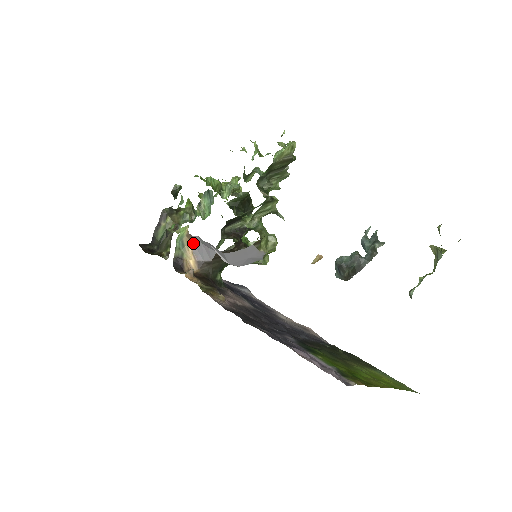
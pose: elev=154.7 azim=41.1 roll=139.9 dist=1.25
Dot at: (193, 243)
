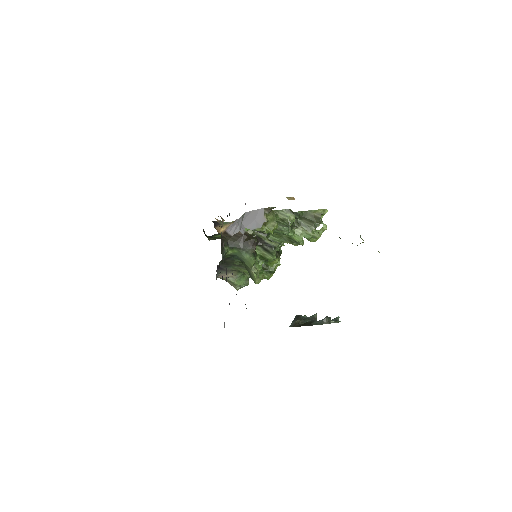
Dot at: (233, 223)
